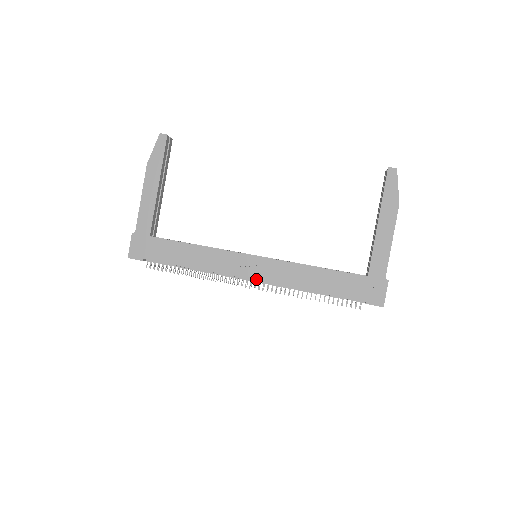
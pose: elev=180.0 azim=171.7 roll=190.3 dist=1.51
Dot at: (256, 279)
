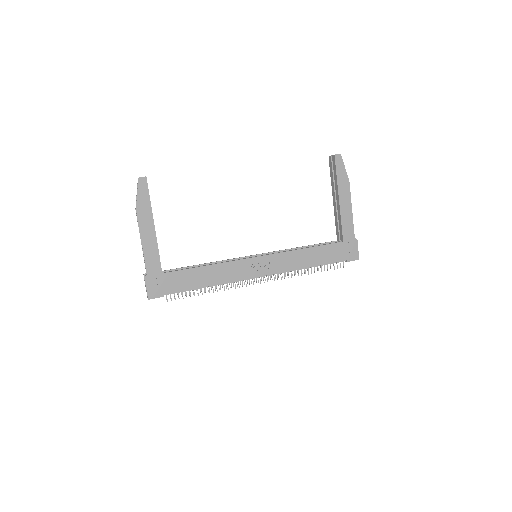
Dot at: (265, 275)
